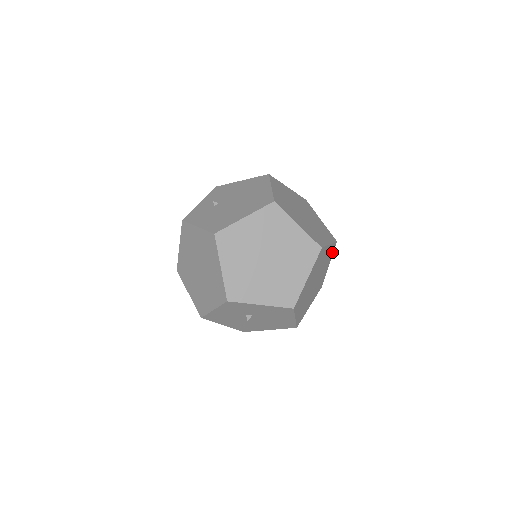
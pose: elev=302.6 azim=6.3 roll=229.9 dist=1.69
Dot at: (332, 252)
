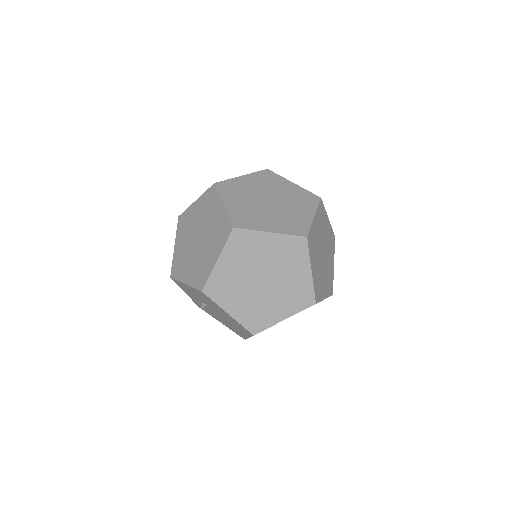
Dot at: (304, 251)
